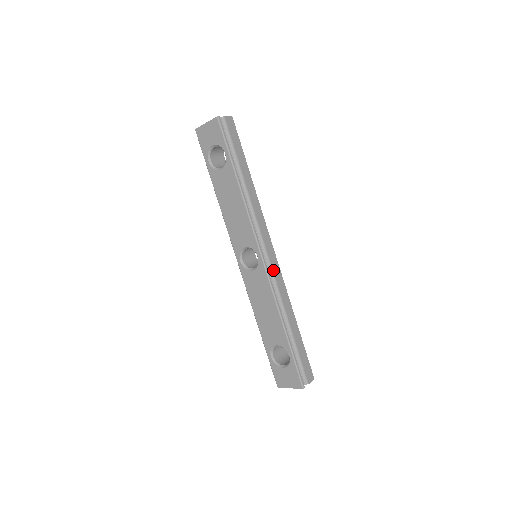
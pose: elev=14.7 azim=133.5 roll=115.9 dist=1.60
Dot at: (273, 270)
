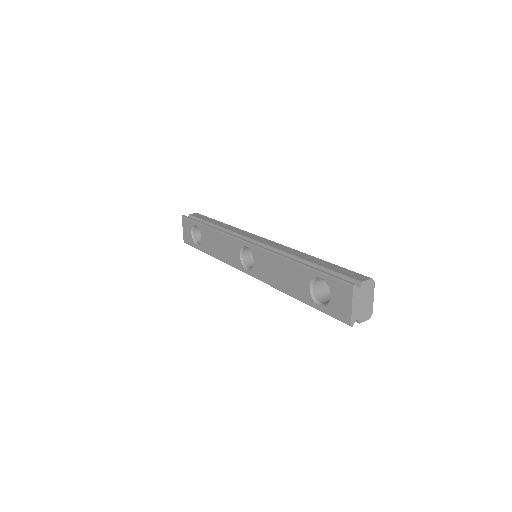
Dot at: (265, 244)
